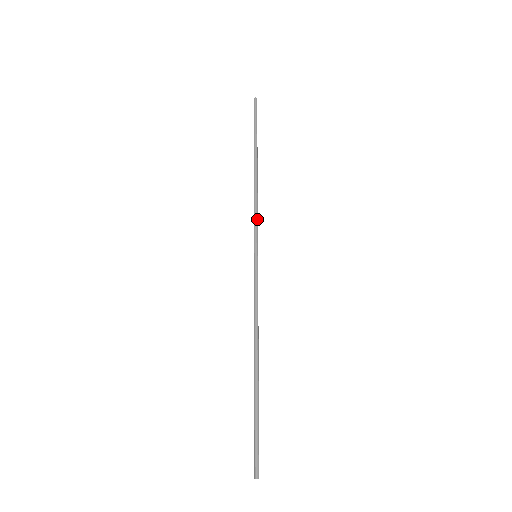
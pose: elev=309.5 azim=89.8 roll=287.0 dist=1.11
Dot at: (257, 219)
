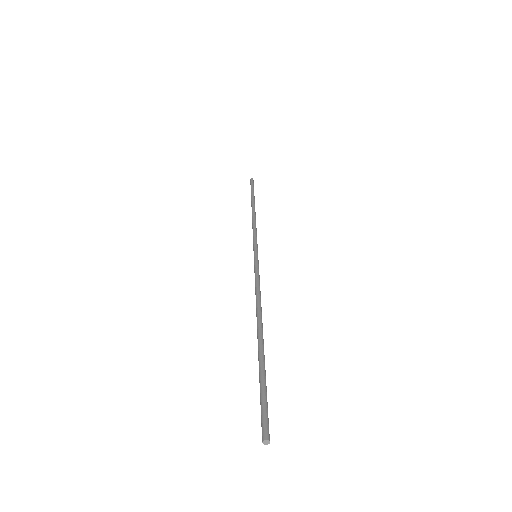
Dot at: (256, 234)
